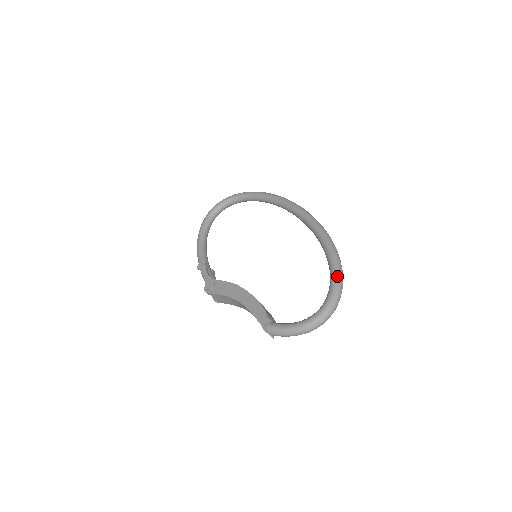
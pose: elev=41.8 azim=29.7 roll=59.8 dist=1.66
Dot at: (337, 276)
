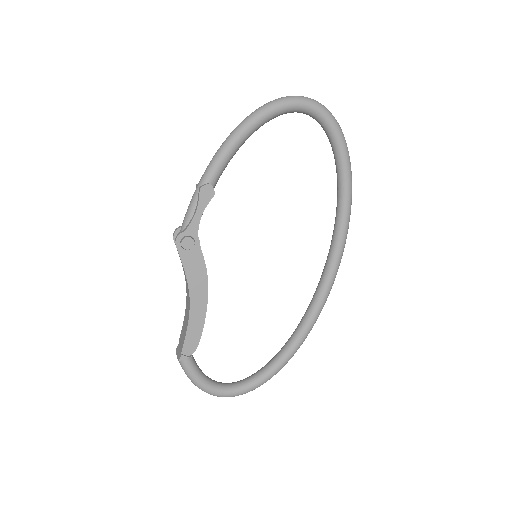
Dot at: occluded
